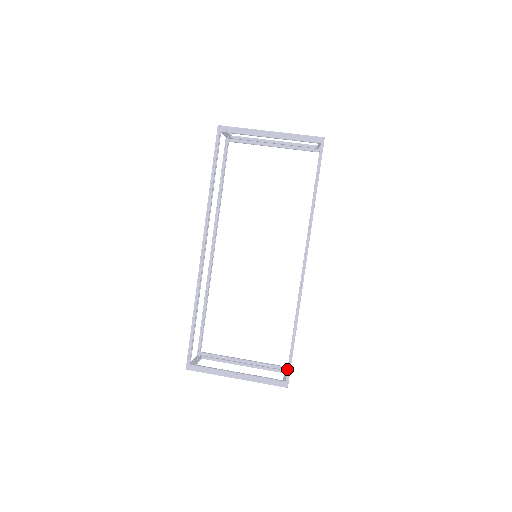
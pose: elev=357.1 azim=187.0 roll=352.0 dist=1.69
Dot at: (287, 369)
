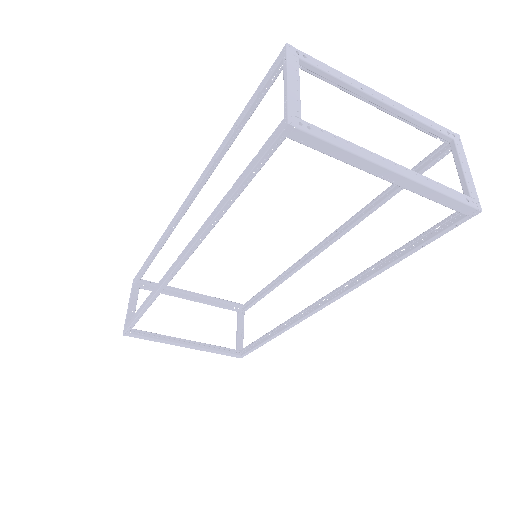
Dot at: (248, 352)
